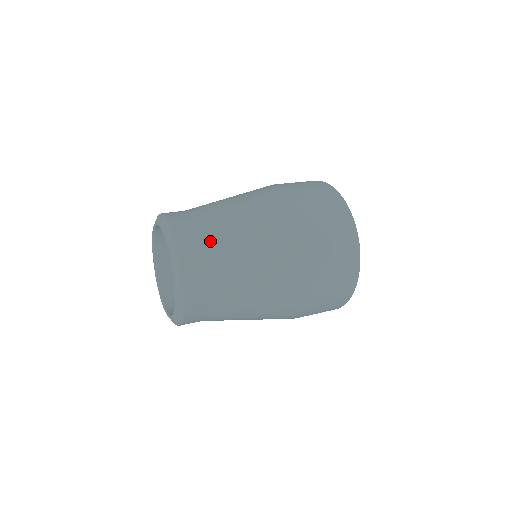
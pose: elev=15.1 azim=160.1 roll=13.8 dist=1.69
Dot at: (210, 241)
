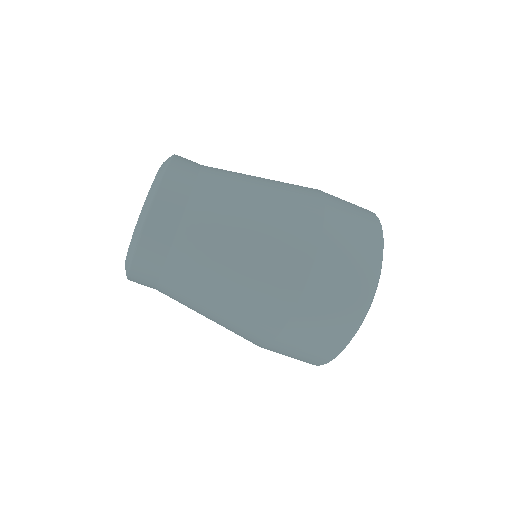
Dot at: (195, 211)
